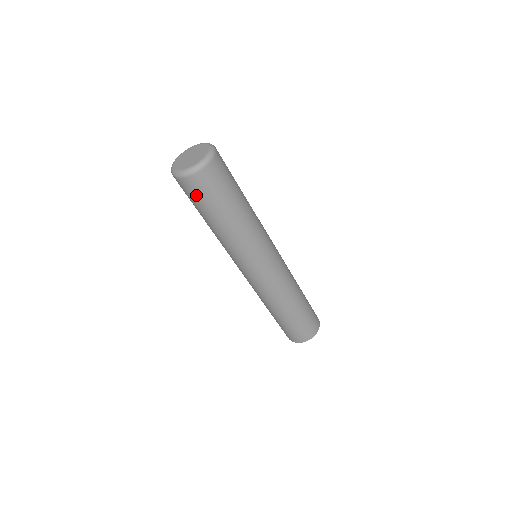
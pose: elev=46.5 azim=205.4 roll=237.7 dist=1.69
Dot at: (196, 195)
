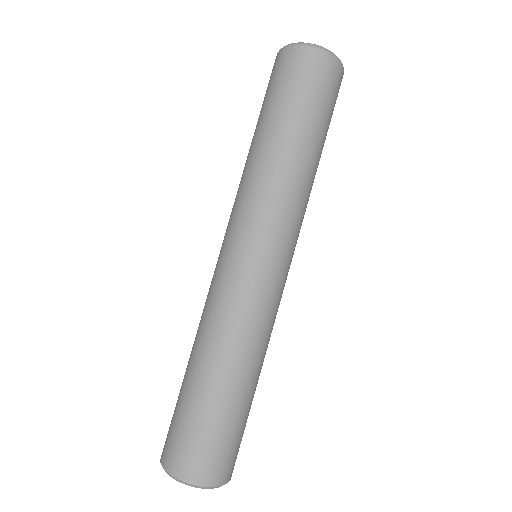
Dot at: (274, 80)
